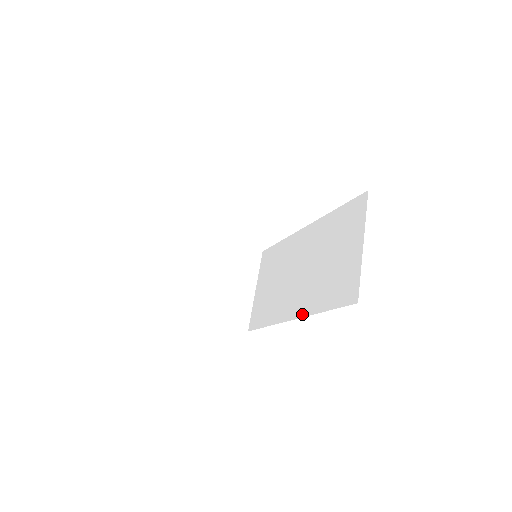
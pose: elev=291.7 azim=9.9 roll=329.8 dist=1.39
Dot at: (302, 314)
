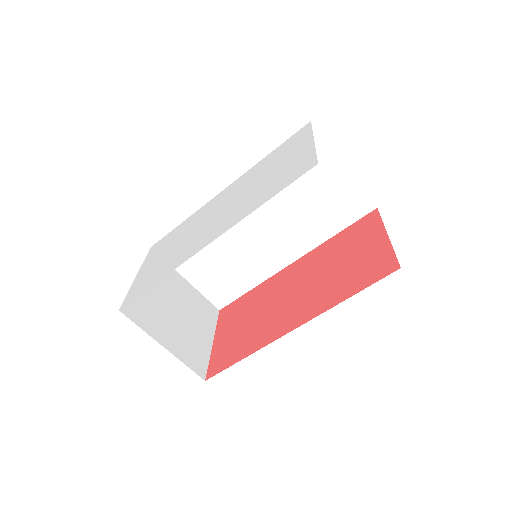
Dot at: (304, 252)
